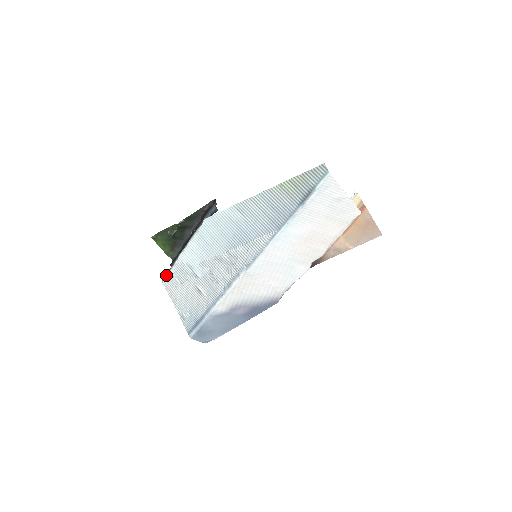
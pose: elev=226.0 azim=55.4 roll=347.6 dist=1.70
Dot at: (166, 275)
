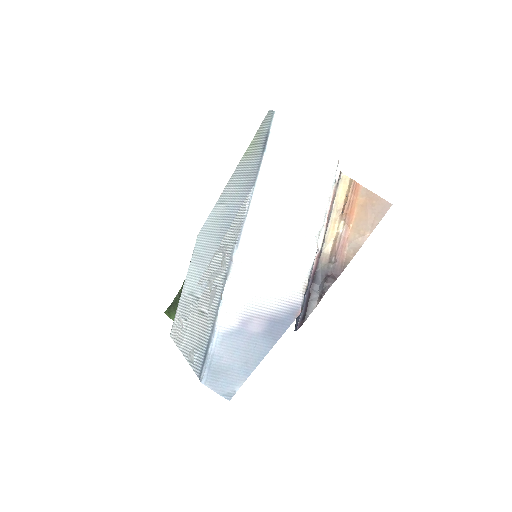
Dot at: occluded
